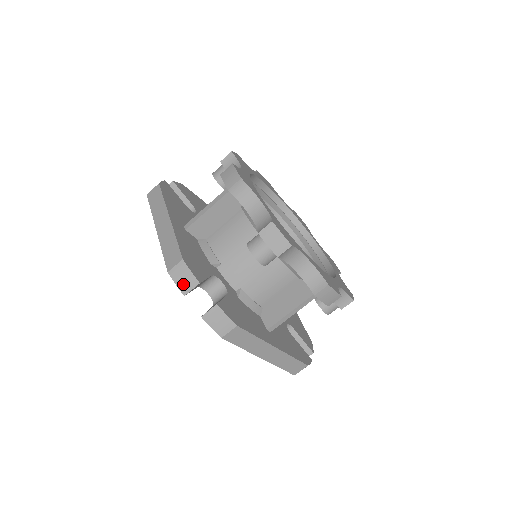
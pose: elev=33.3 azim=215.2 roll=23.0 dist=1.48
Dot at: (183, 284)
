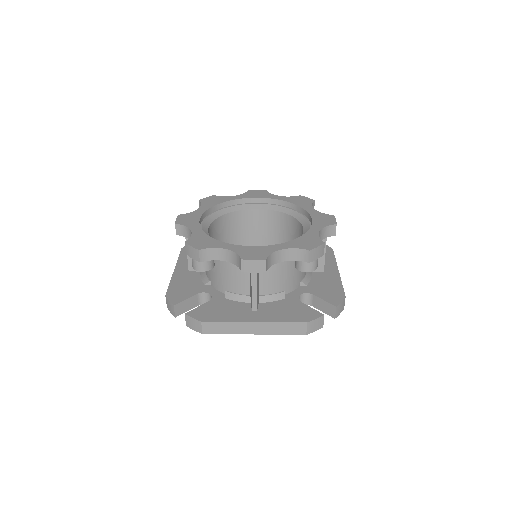
Dot at: (171, 310)
